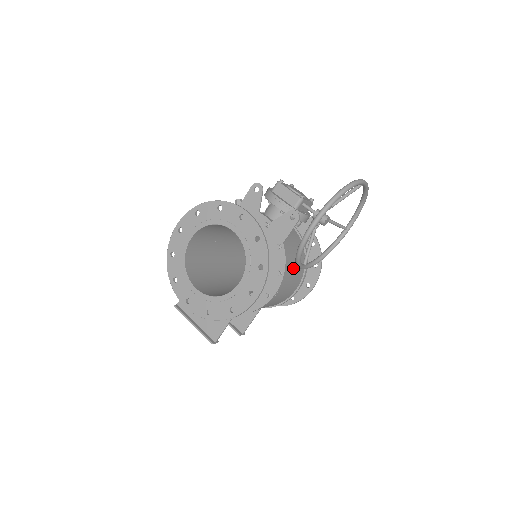
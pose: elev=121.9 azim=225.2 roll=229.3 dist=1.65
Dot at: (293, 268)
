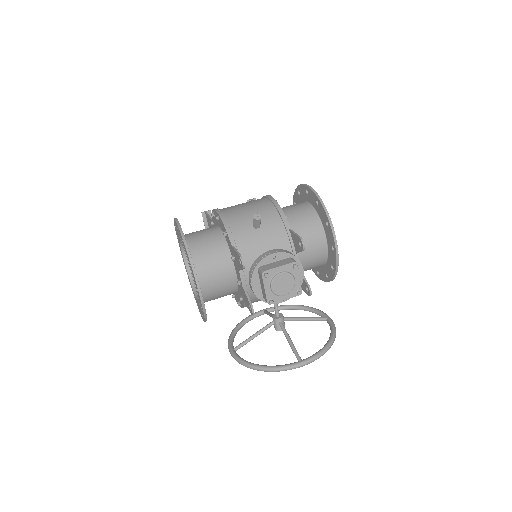
Dot at: occluded
